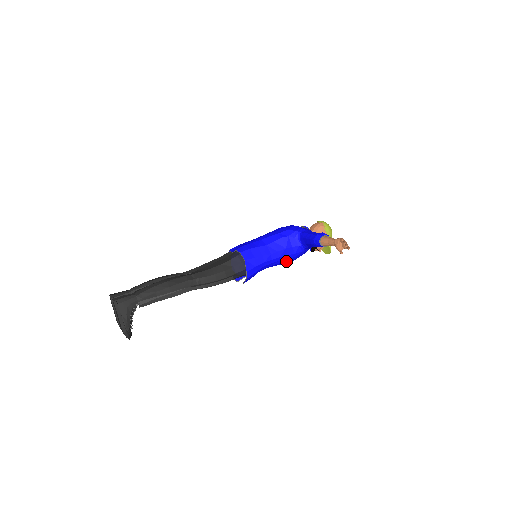
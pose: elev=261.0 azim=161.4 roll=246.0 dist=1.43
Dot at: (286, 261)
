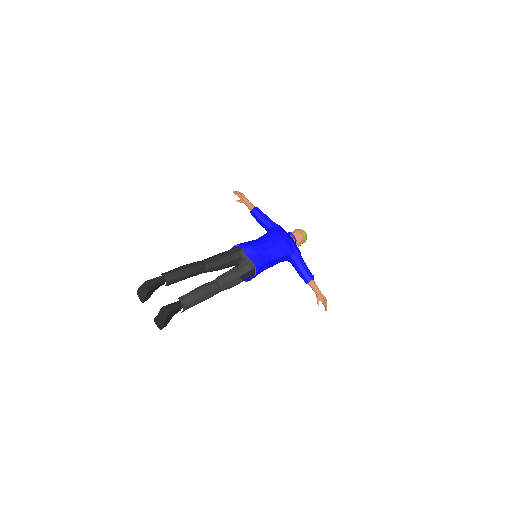
Dot at: occluded
